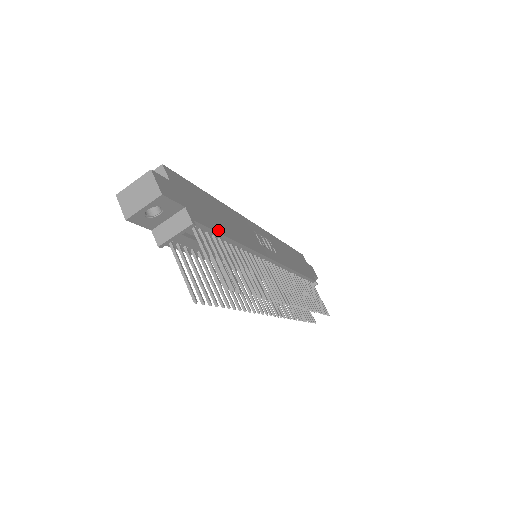
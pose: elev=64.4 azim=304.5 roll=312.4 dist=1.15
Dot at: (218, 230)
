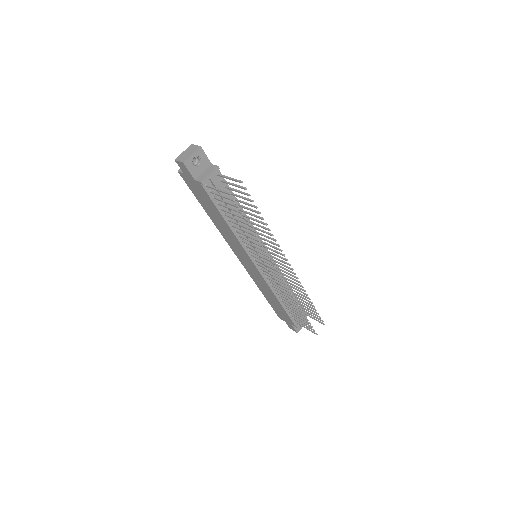
Dot at: (231, 191)
